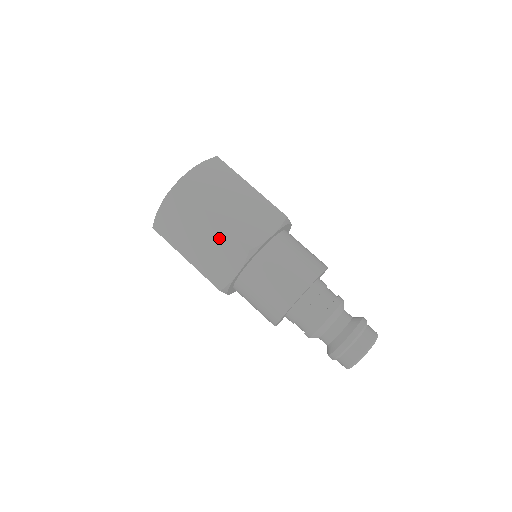
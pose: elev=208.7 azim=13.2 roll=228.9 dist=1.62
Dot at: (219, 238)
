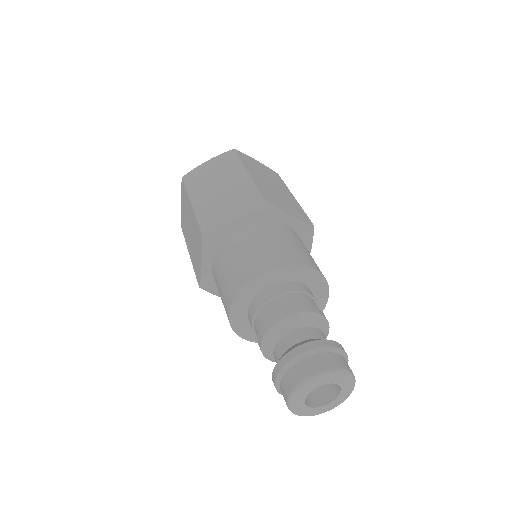
Dot at: (194, 226)
